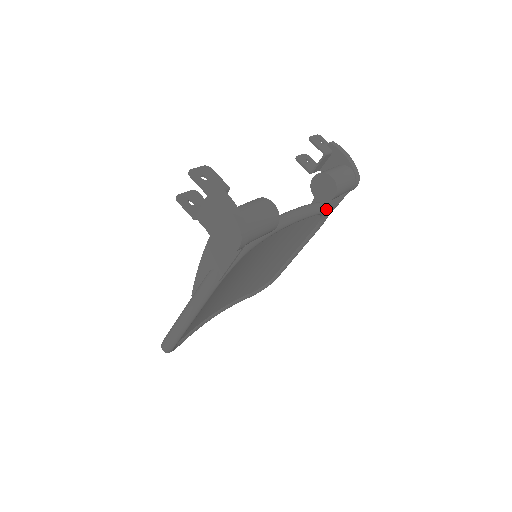
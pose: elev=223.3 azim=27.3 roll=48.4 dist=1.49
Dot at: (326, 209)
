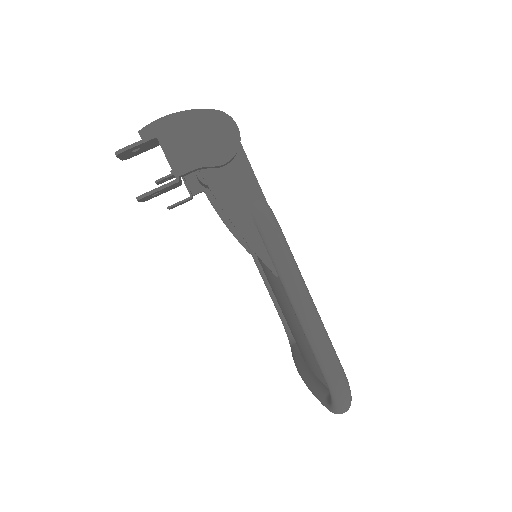
Dot at: occluded
